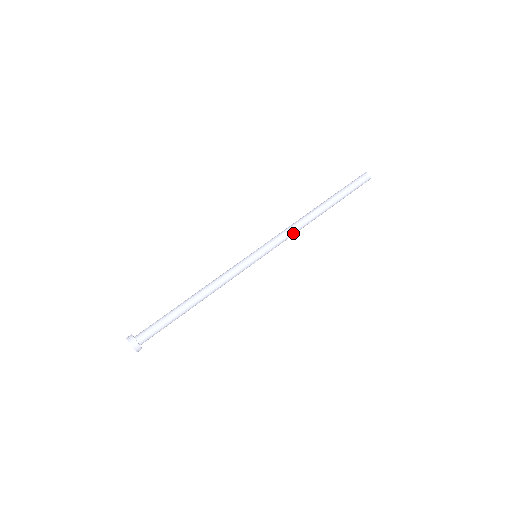
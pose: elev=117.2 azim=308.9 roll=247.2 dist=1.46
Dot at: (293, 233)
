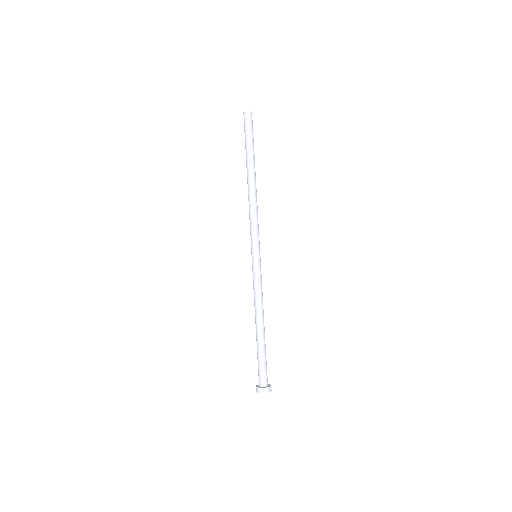
Dot at: (256, 214)
